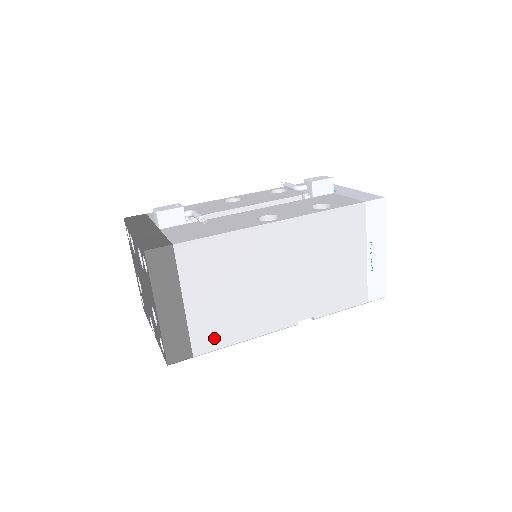
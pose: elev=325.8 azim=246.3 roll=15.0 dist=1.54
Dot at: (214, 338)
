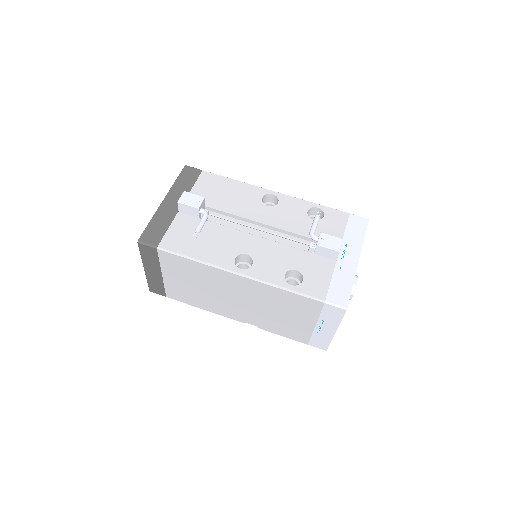
Dot at: (181, 297)
